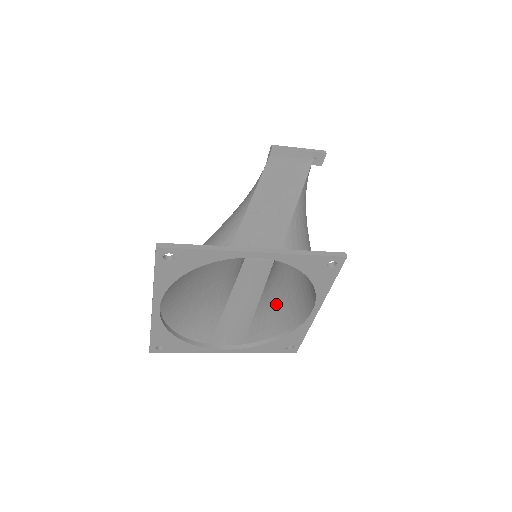
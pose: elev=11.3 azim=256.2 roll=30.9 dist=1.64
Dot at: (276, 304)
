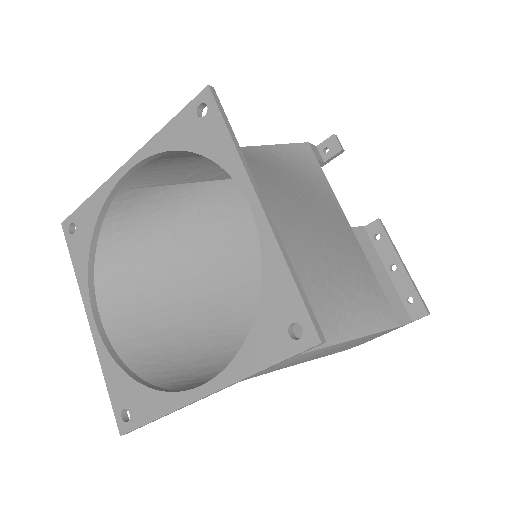
Dot at: occluded
